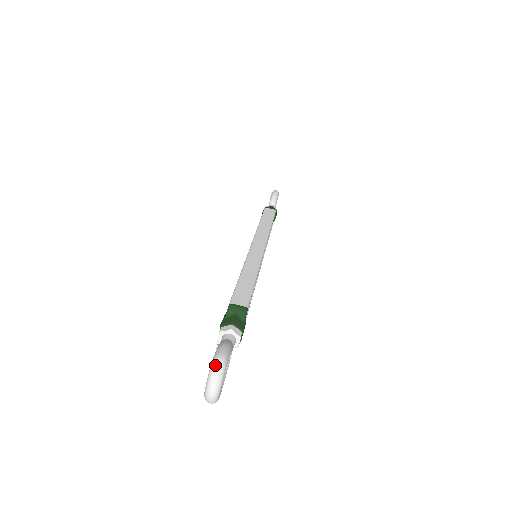
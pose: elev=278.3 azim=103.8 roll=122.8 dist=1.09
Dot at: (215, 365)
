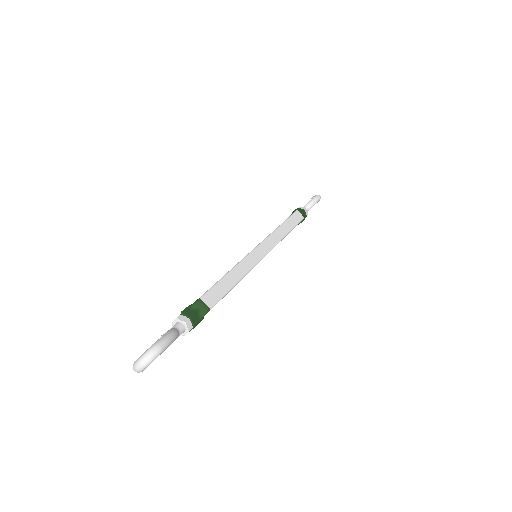
Dot at: (151, 351)
